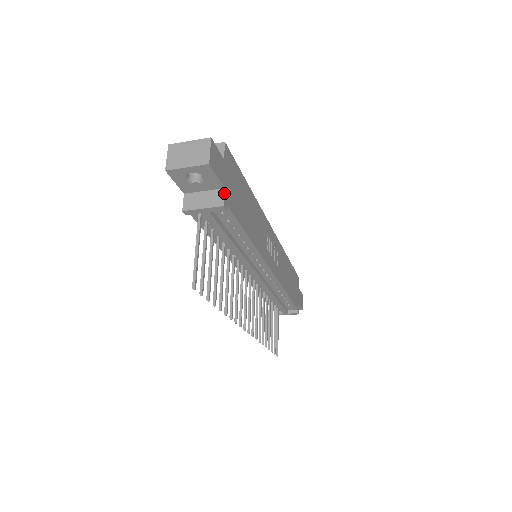
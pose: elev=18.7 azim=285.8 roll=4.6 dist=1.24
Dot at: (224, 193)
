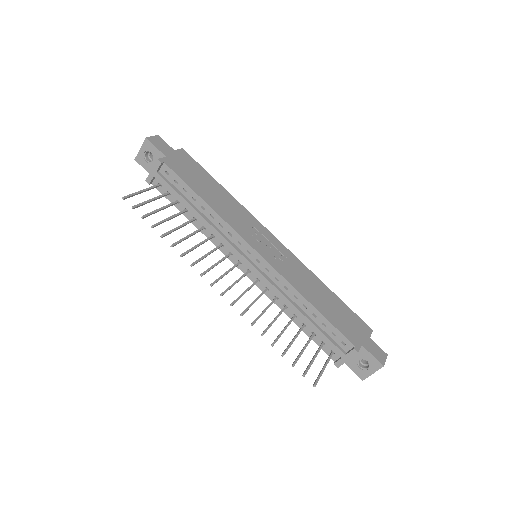
Dot at: (163, 157)
